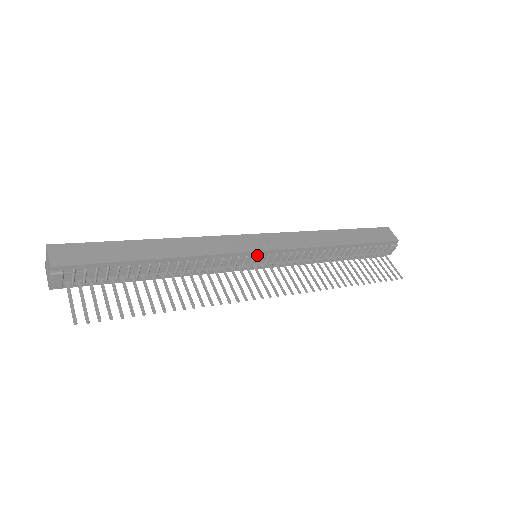
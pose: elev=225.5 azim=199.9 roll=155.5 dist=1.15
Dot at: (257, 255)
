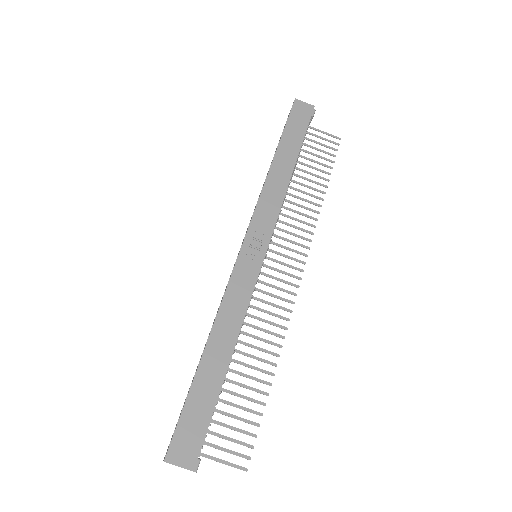
Dot at: (263, 260)
